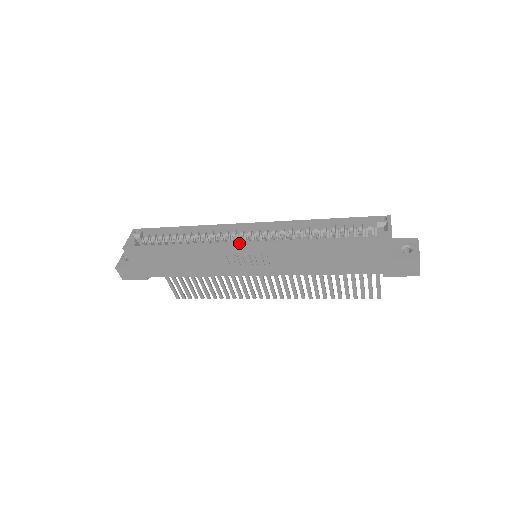
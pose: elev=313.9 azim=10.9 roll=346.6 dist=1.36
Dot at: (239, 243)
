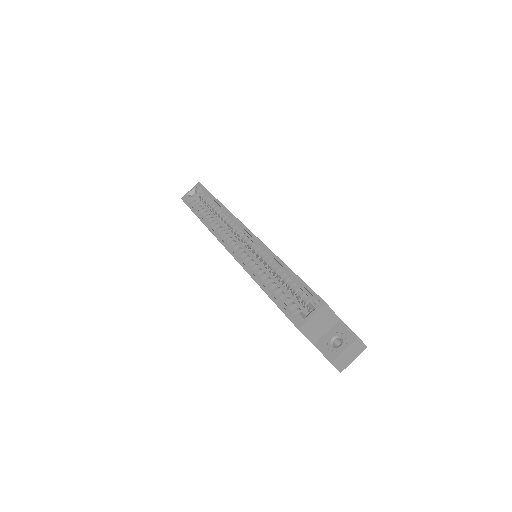
Dot at: (225, 246)
